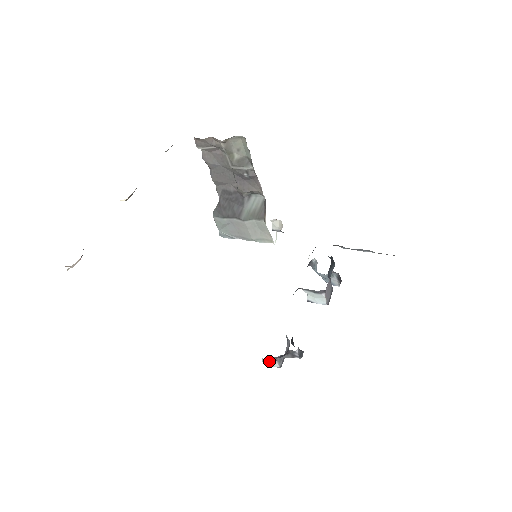
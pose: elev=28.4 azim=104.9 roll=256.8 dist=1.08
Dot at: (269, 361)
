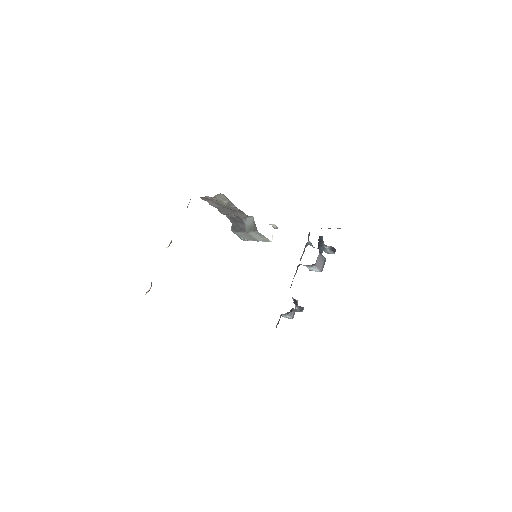
Dot at: (284, 316)
